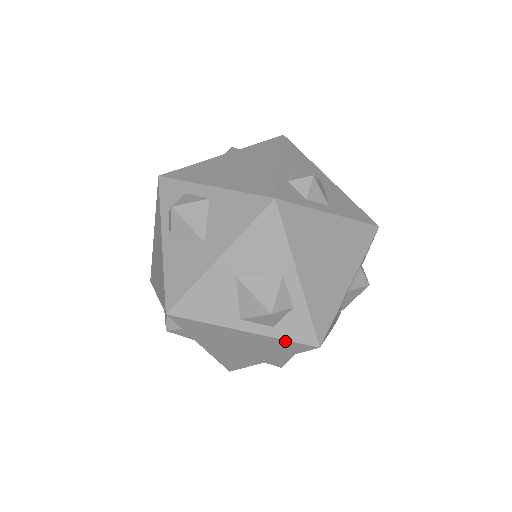
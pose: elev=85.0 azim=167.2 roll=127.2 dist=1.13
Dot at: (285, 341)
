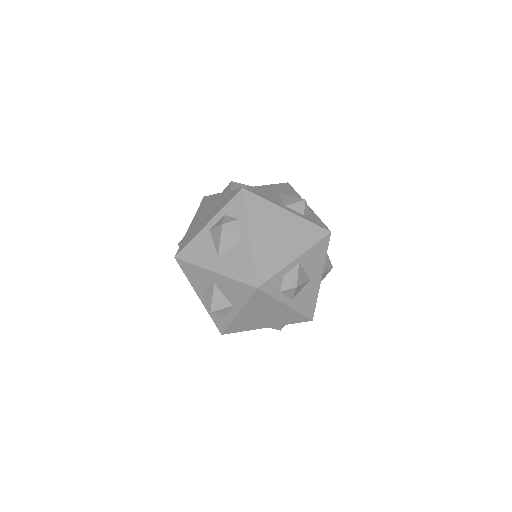
Dot at: occluded
